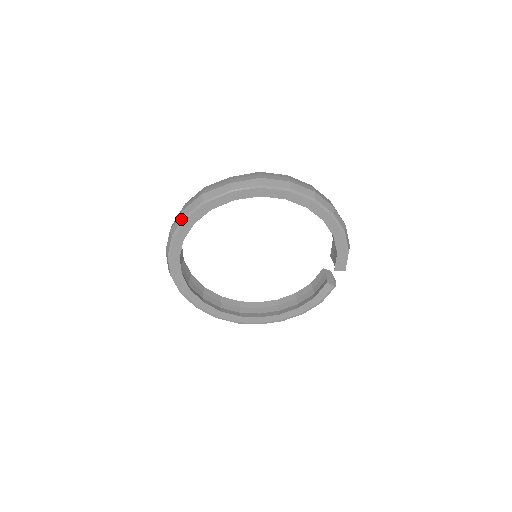
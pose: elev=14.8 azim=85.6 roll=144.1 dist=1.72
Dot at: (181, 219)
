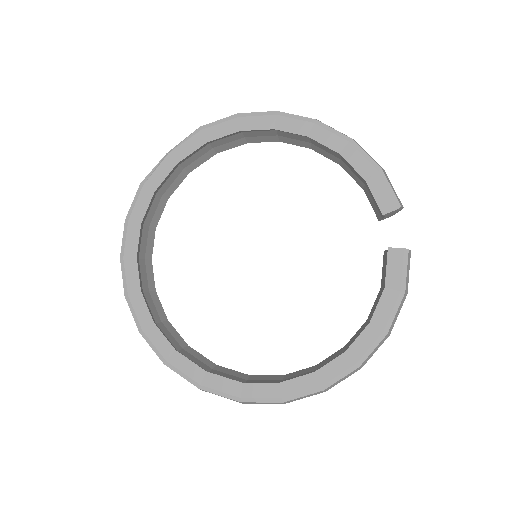
Dot at: (124, 226)
